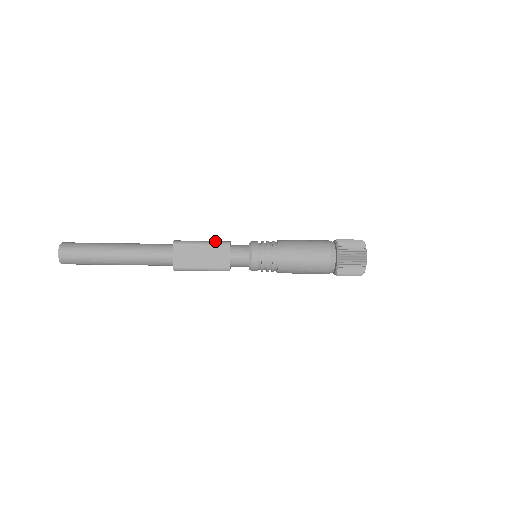
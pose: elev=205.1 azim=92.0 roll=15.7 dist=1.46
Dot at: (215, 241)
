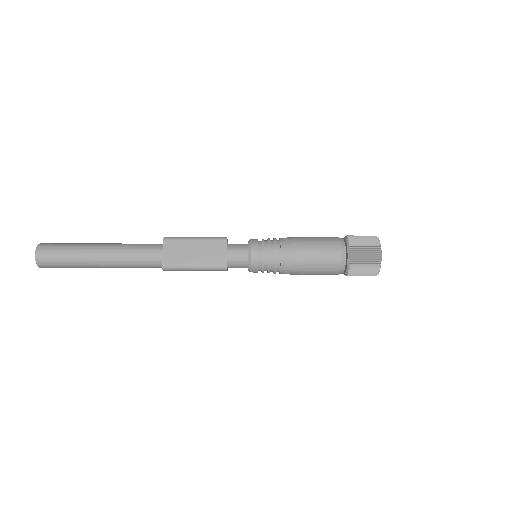
Dot at: (210, 237)
